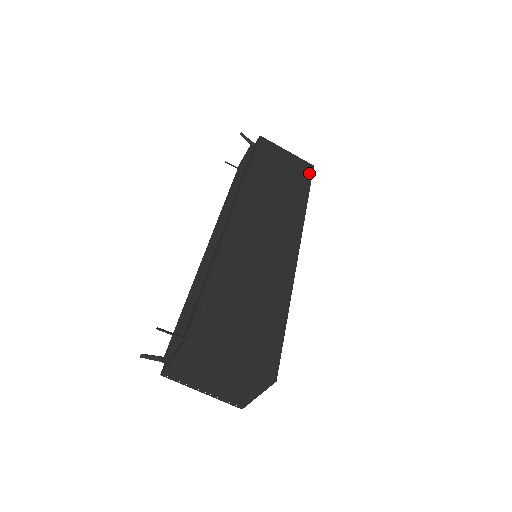
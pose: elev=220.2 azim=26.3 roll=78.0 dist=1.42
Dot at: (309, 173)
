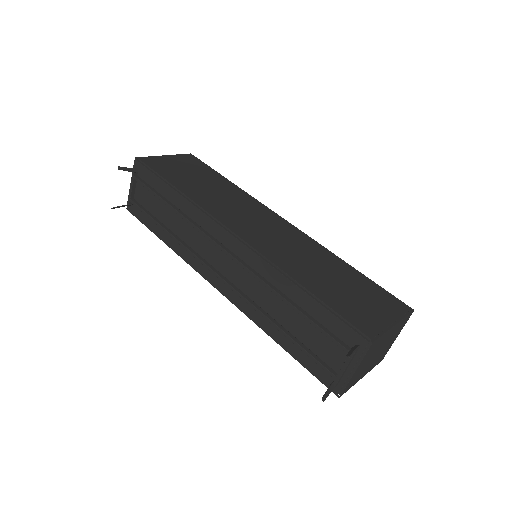
Dot at: (199, 162)
